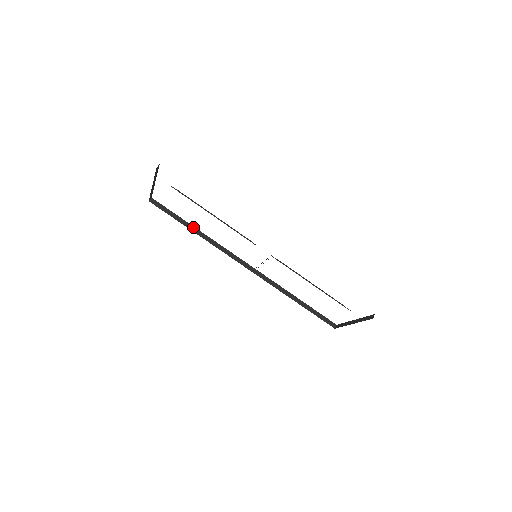
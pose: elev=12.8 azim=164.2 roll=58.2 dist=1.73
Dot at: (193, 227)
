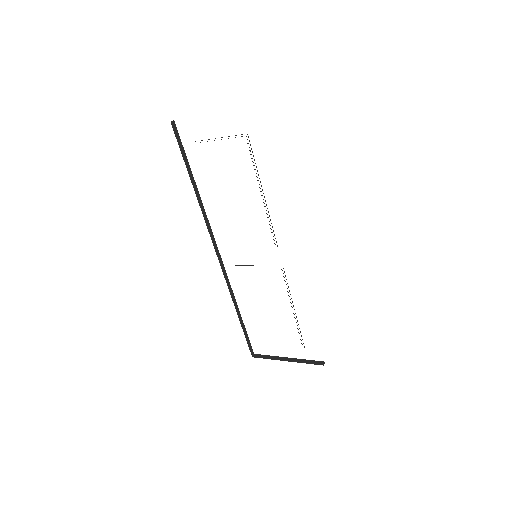
Dot at: (195, 184)
